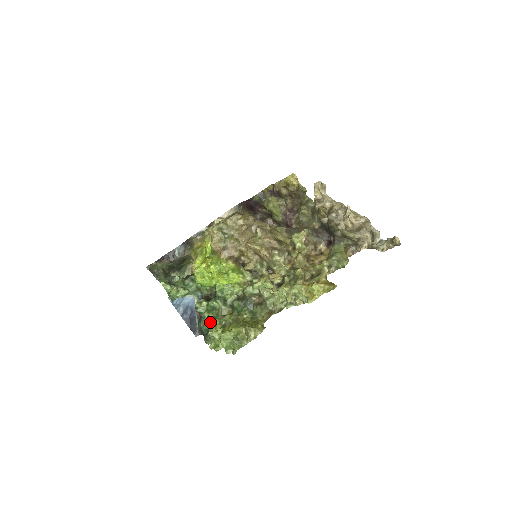
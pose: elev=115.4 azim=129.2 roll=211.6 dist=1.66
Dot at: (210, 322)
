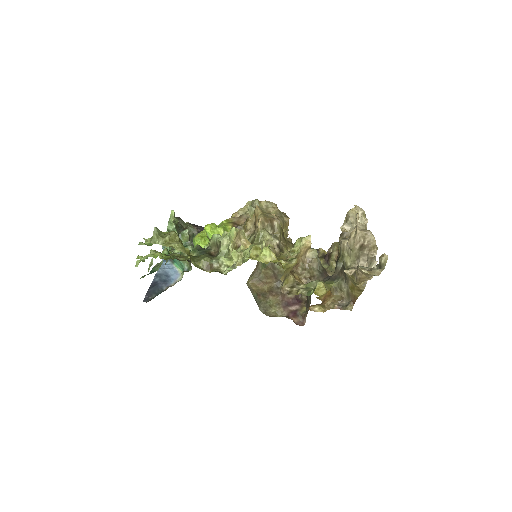
Dot at: (163, 252)
